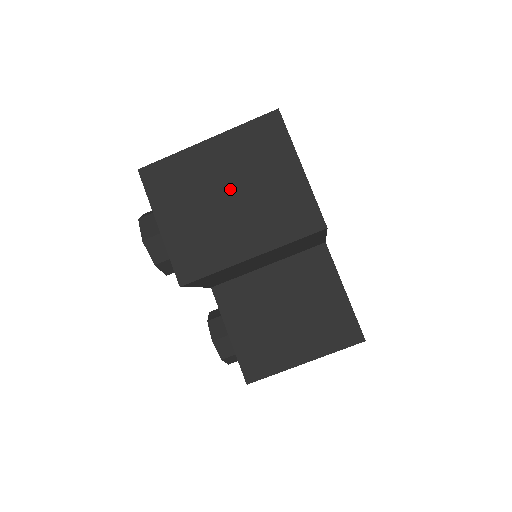
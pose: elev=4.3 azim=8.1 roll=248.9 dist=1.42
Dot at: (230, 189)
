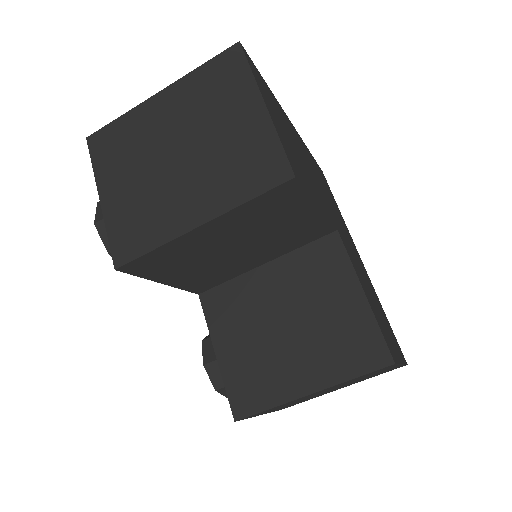
Dot at: (179, 144)
